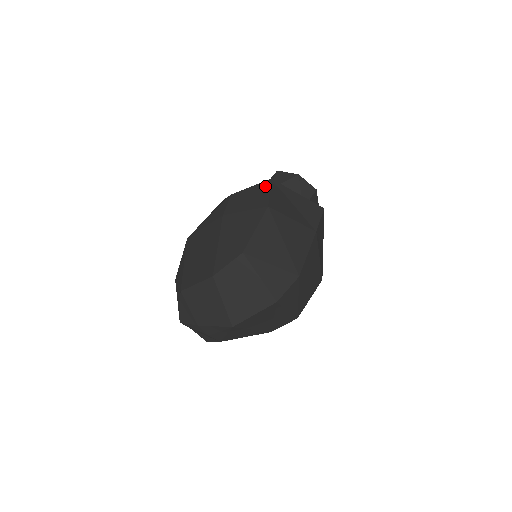
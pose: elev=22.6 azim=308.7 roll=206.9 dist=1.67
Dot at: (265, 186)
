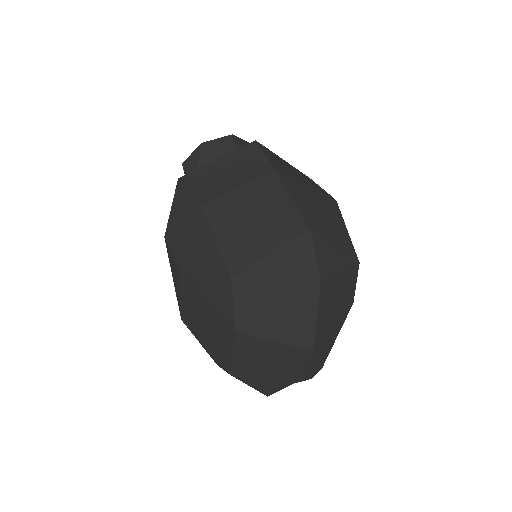
Dot at: (180, 192)
